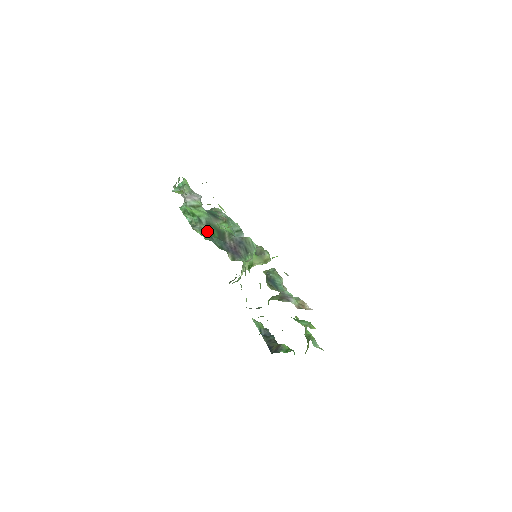
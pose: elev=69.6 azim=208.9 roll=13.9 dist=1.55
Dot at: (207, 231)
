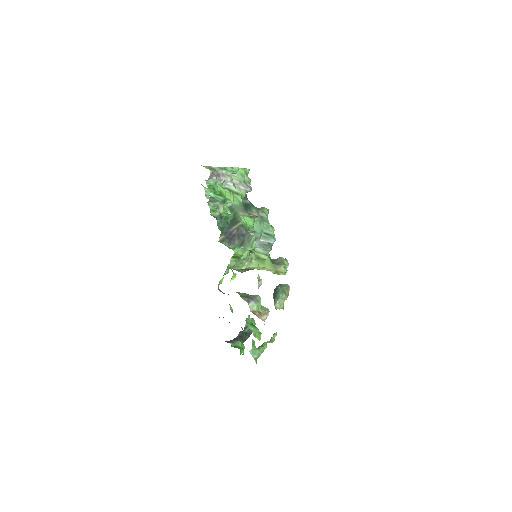
Dot at: (223, 212)
